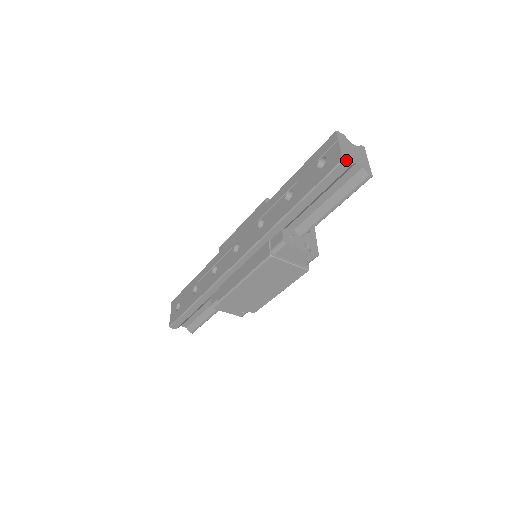
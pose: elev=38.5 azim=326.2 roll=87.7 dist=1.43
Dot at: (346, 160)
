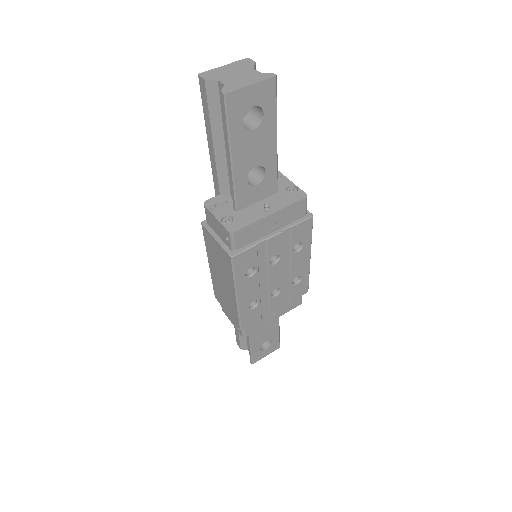
Dot at: (204, 75)
